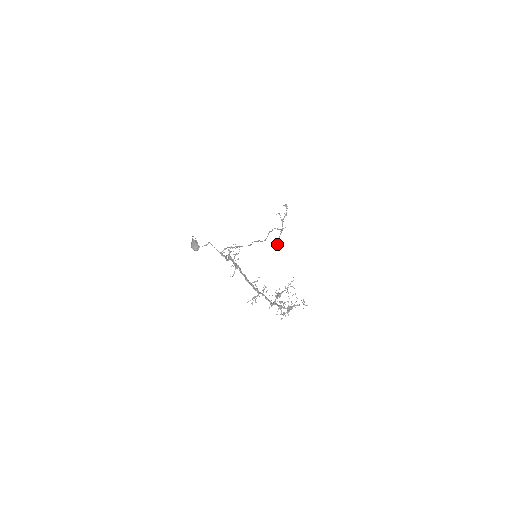
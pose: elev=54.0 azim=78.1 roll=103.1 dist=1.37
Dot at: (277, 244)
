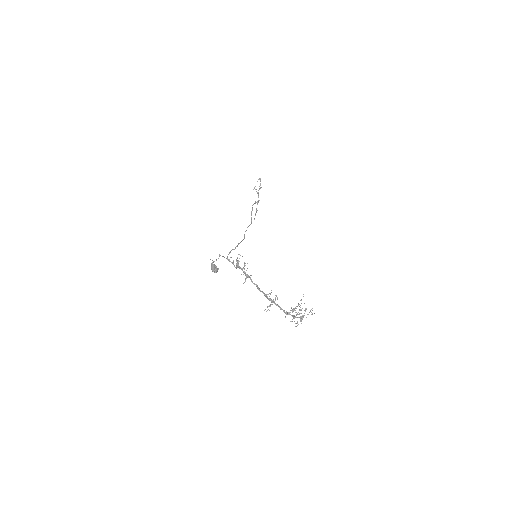
Dot at: (255, 215)
